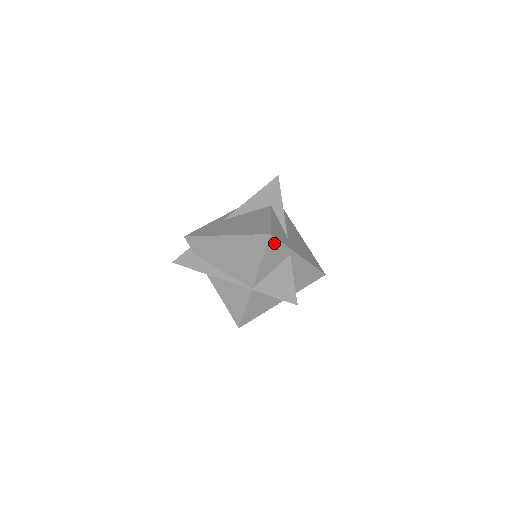
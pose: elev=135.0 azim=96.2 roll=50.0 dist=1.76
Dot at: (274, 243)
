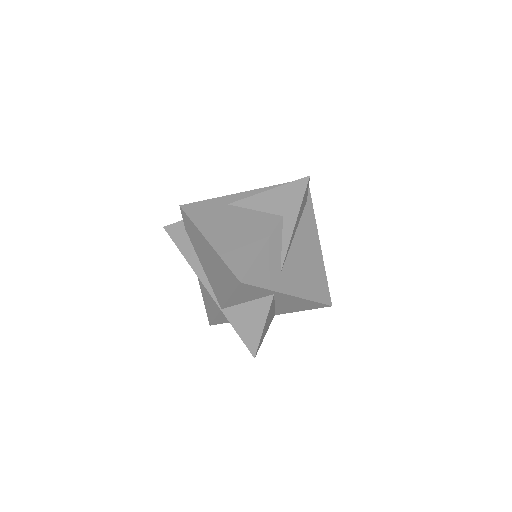
Dot at: (247, 287)
